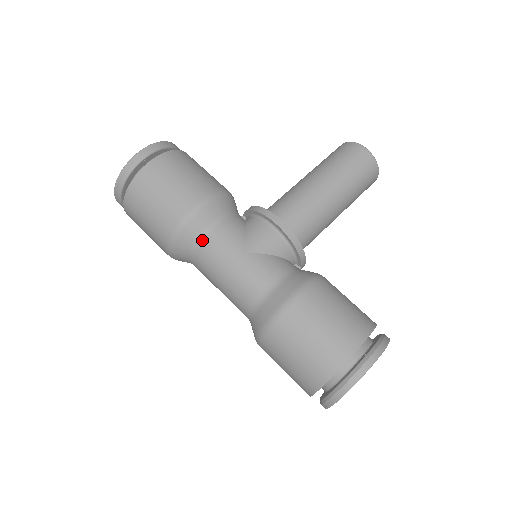
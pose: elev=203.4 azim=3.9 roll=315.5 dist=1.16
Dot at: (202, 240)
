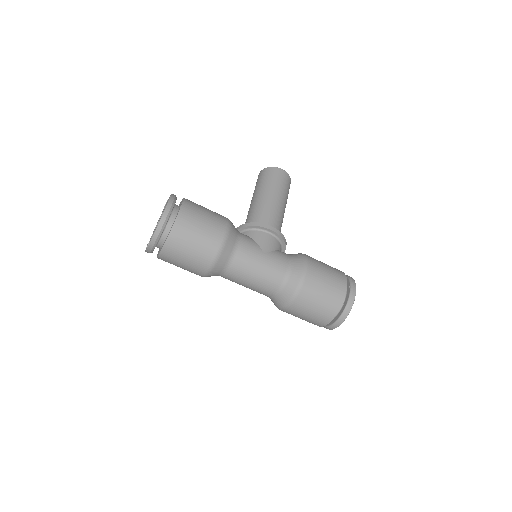
Dot at: (234, 255)
